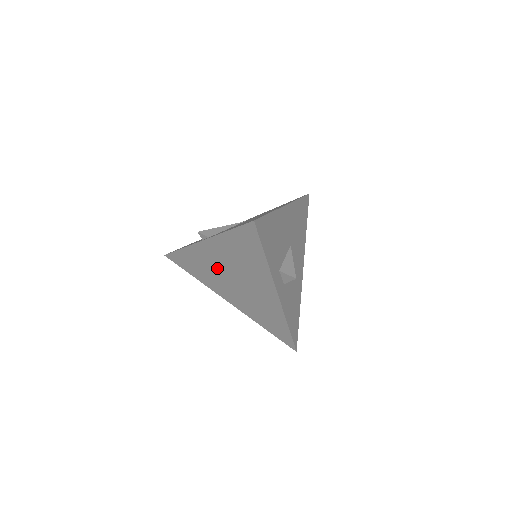
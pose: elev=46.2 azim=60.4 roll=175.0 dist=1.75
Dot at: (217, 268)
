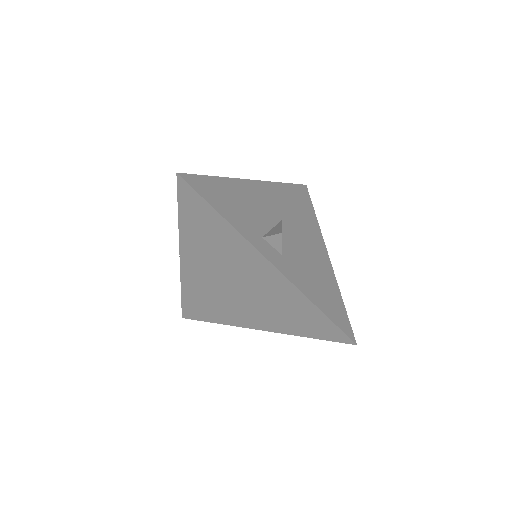
Dot at: (214, 285)
